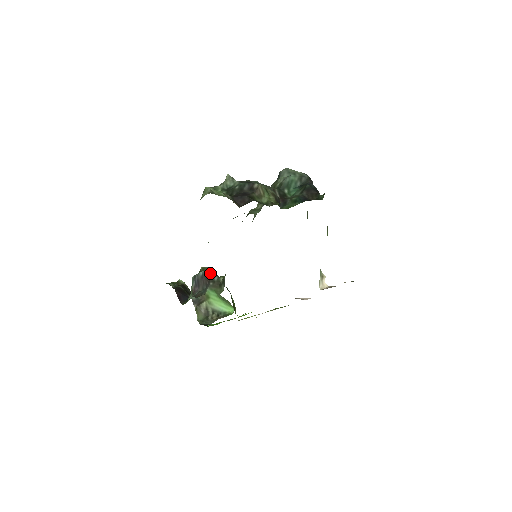
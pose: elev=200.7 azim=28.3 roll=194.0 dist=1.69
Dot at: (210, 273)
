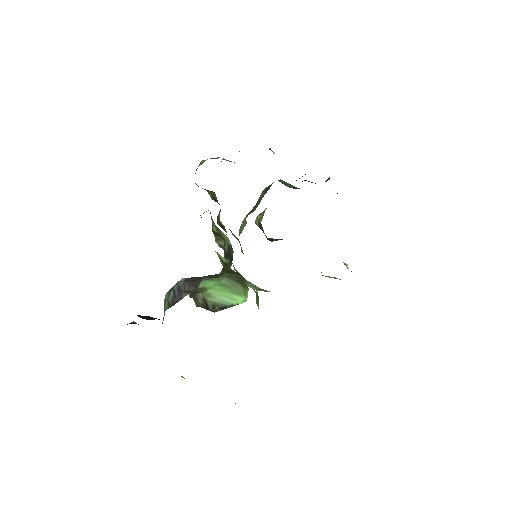
Dot at: (197, 277)
